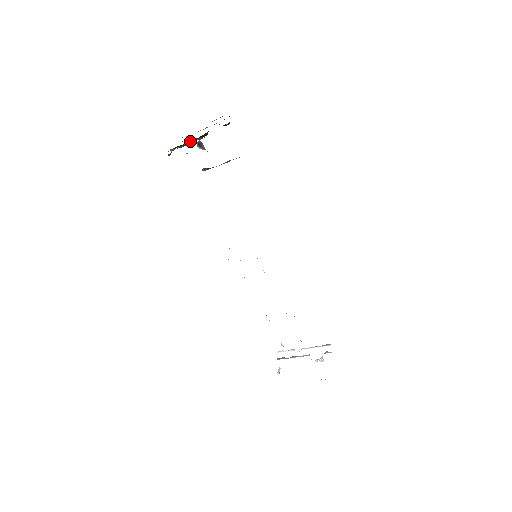
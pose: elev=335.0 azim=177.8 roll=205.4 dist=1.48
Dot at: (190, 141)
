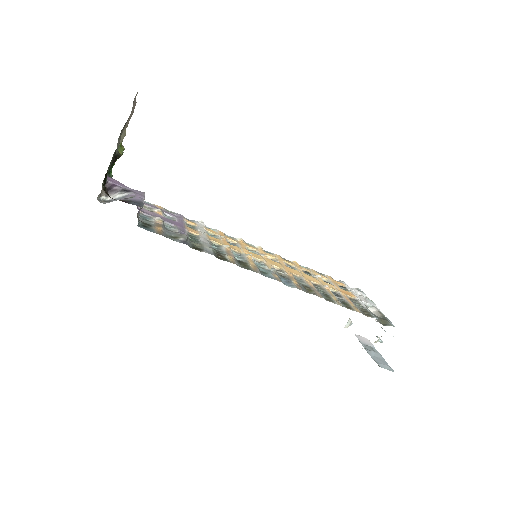
Dot at: occluded
